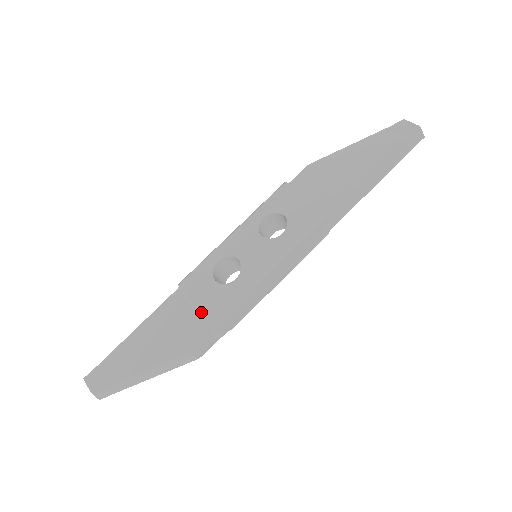
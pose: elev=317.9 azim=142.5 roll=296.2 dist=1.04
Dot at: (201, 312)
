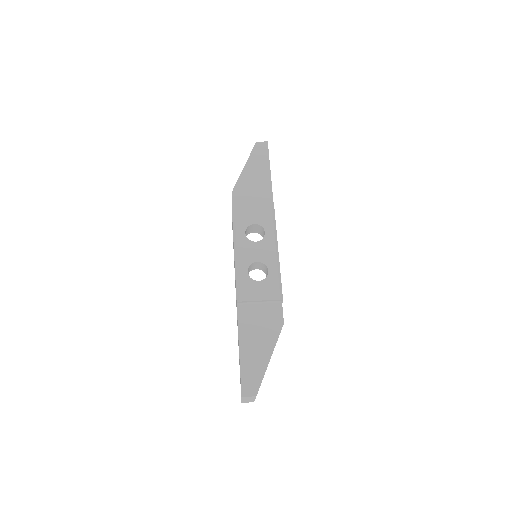
Dot at: (266, 302)
